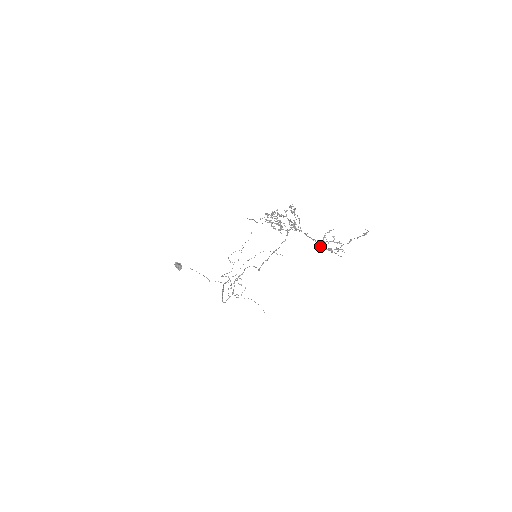
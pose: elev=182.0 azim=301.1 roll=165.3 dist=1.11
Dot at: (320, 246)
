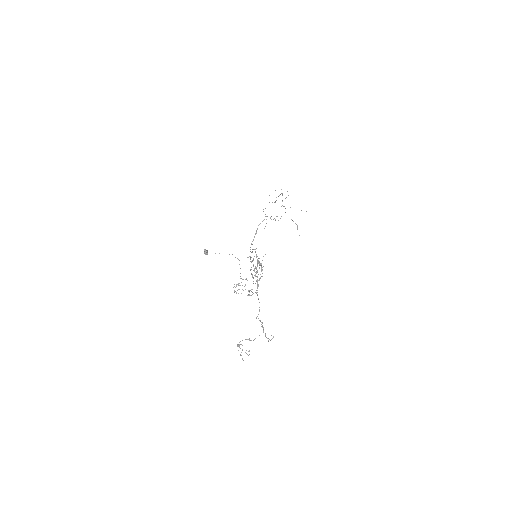
Dot at: (239, 344)
